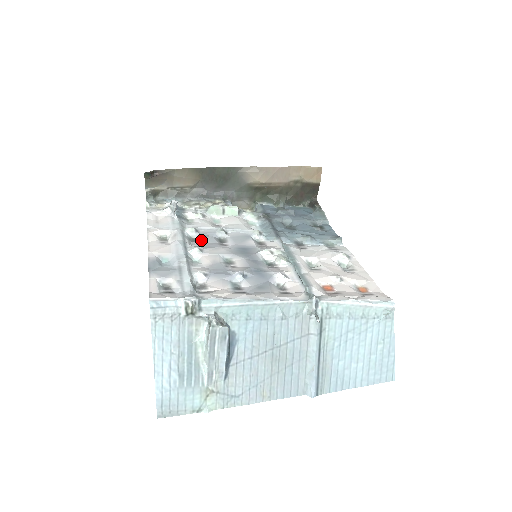
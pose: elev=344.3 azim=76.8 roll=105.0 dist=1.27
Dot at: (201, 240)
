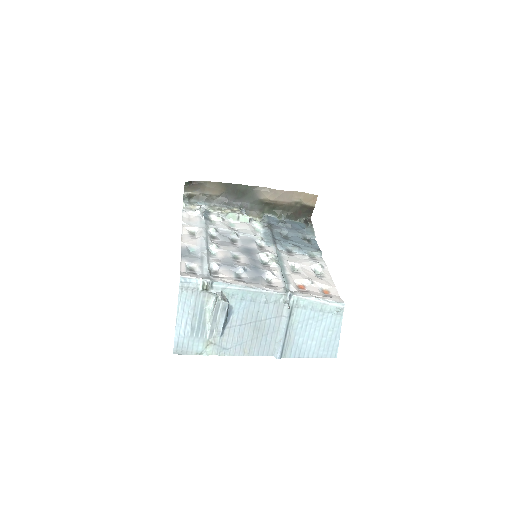
Dot at: (219, 238)
